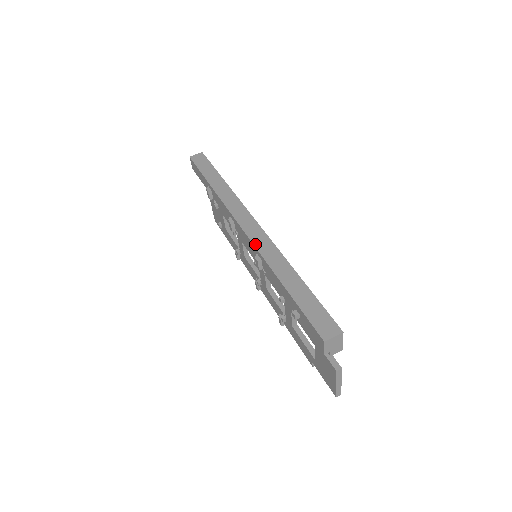
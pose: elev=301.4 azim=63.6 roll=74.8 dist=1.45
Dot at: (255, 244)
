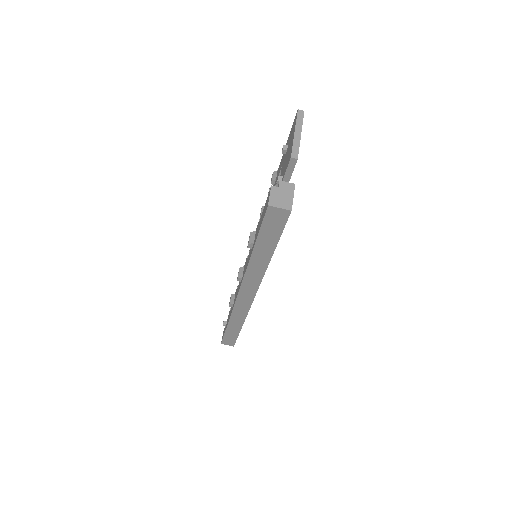
Dot at: (235, 308)
